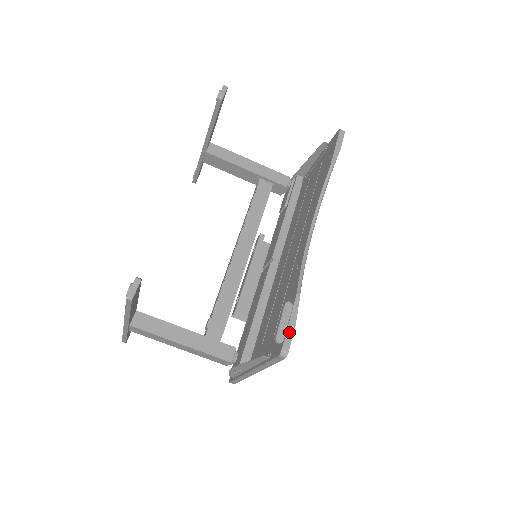
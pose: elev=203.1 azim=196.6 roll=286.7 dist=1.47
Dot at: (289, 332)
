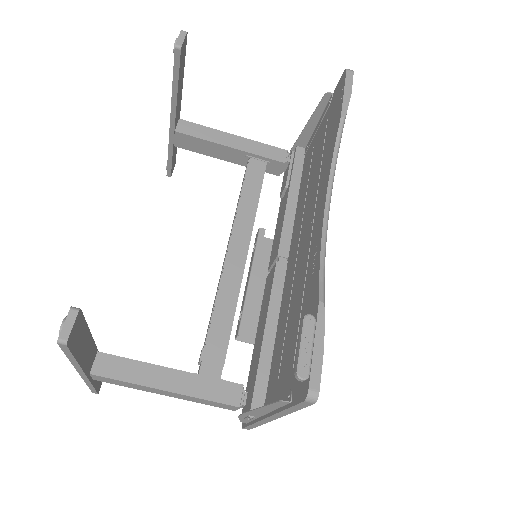
Dot at: (316, 361)
